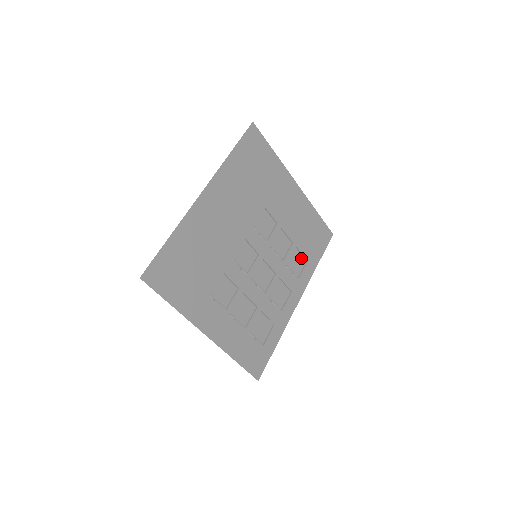
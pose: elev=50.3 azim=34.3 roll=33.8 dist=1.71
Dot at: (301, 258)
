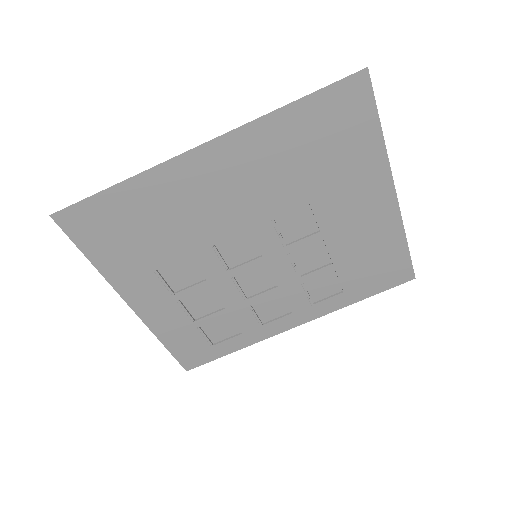
Dot at: (336, 284)
